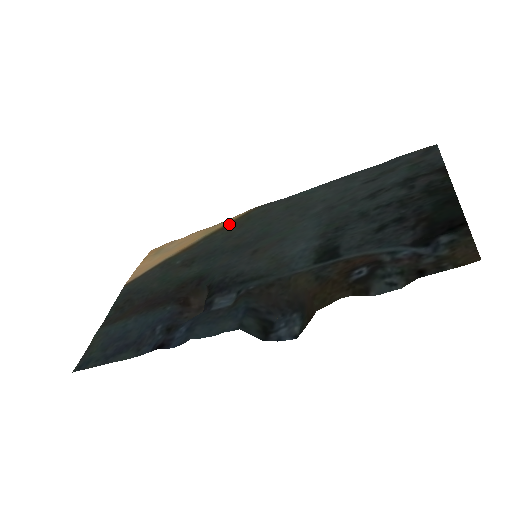
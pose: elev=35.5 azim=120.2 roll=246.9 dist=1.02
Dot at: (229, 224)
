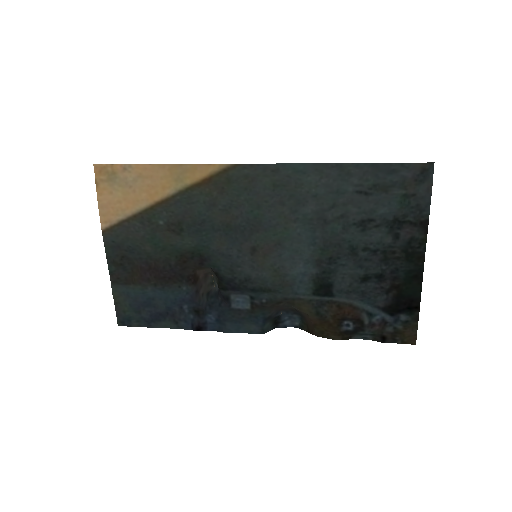
Dot at: (206, 181)
